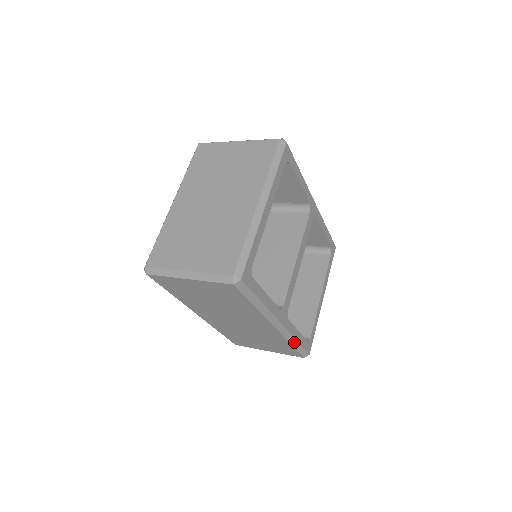
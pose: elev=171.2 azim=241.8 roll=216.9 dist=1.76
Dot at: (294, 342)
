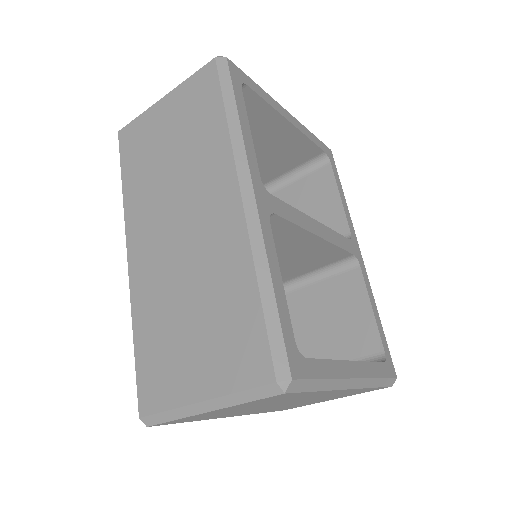
Dot at: (265, 281)
